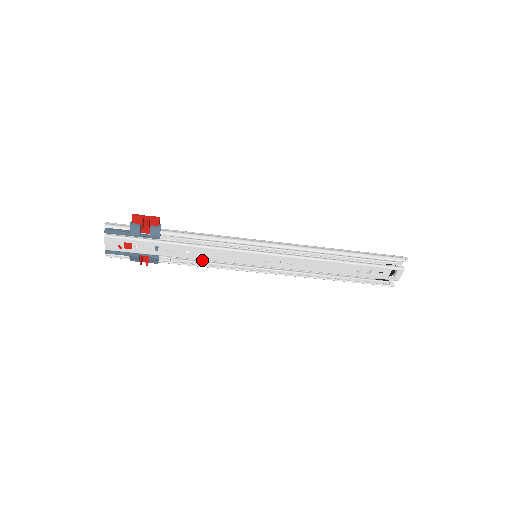
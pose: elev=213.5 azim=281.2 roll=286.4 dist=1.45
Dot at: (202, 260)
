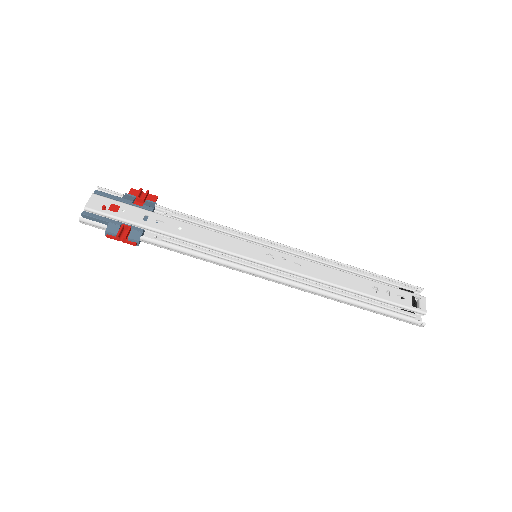
Dot at: (193, 248)
